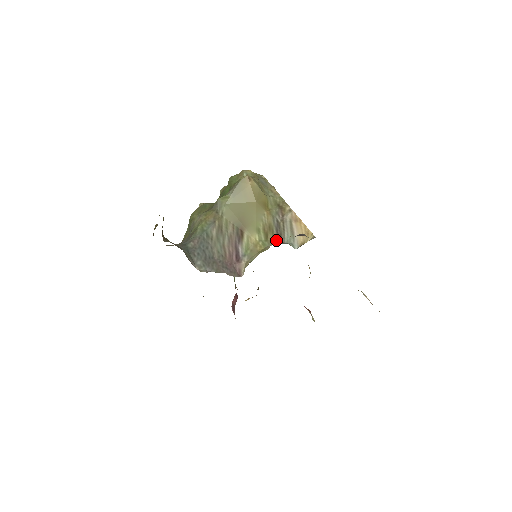
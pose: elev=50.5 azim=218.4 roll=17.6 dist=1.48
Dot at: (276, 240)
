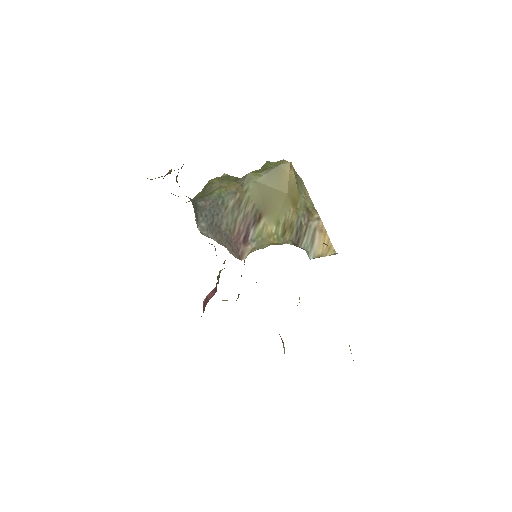
Dot at: (293, 241)
